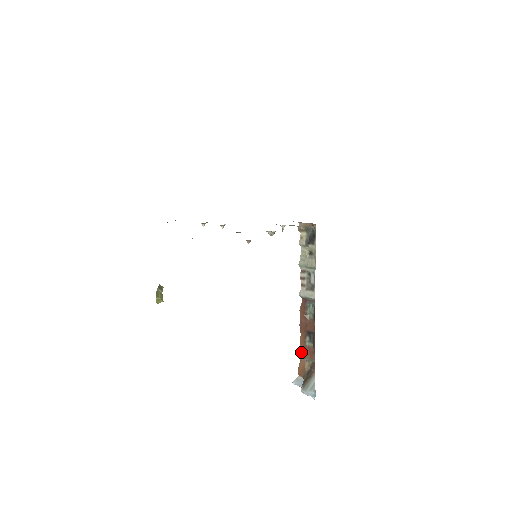
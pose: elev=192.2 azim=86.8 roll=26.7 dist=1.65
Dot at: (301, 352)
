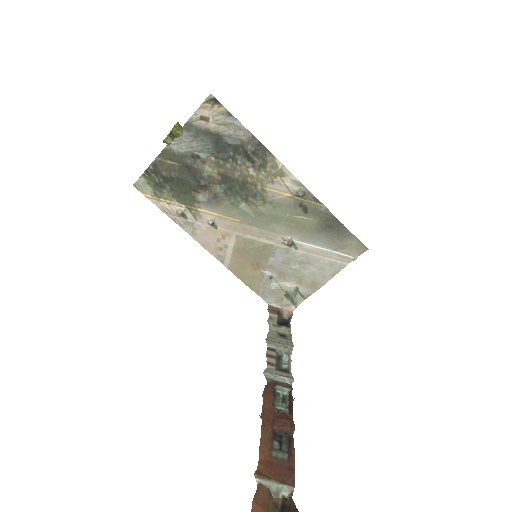
Dot at: (261, 467)
